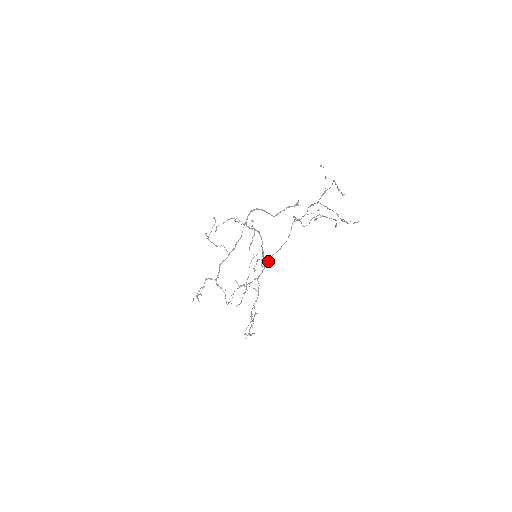
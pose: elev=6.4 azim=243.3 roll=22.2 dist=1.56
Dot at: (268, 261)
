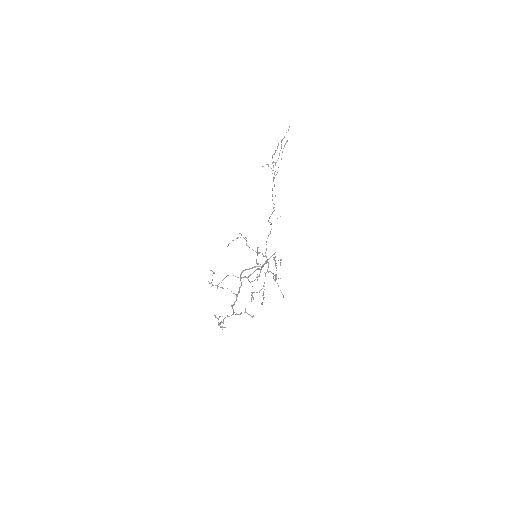
Dot at: occluded
